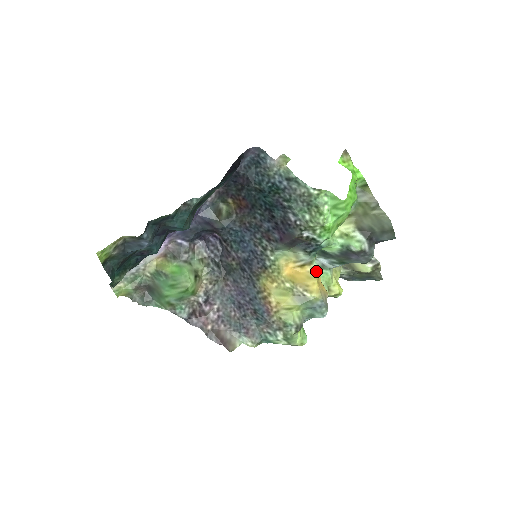
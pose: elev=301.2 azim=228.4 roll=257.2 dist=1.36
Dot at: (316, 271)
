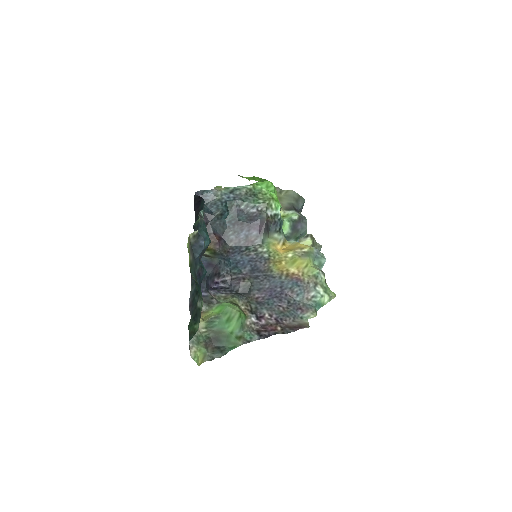
Dot at: (293, 242)
